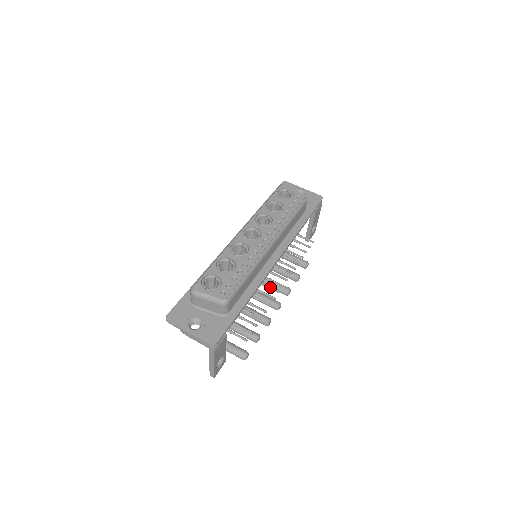
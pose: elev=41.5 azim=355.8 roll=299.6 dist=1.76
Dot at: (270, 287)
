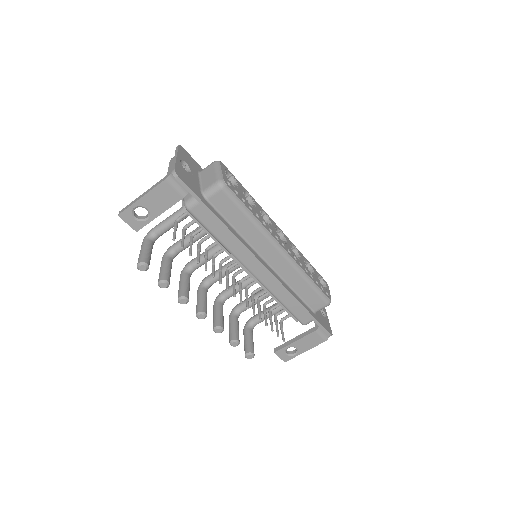
Dot at: occluded
